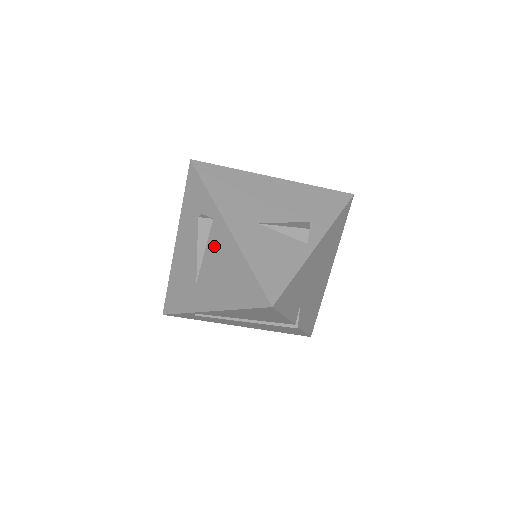
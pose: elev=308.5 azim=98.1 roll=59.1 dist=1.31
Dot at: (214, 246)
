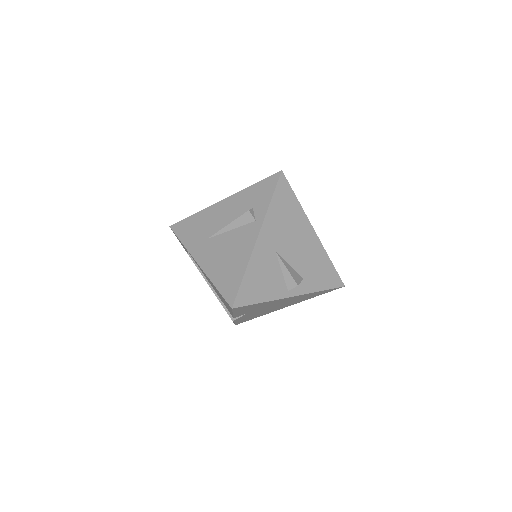
Dot at: (239, 235)
